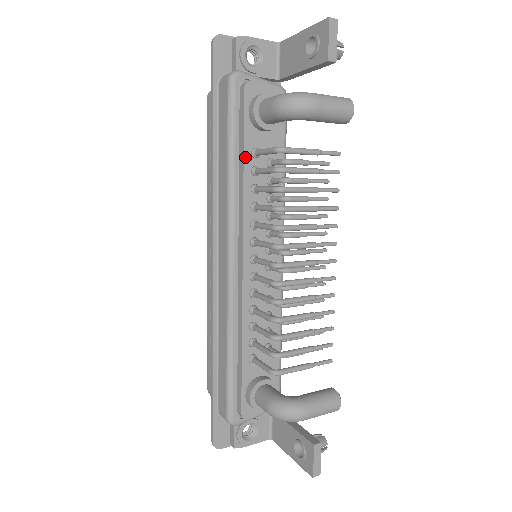
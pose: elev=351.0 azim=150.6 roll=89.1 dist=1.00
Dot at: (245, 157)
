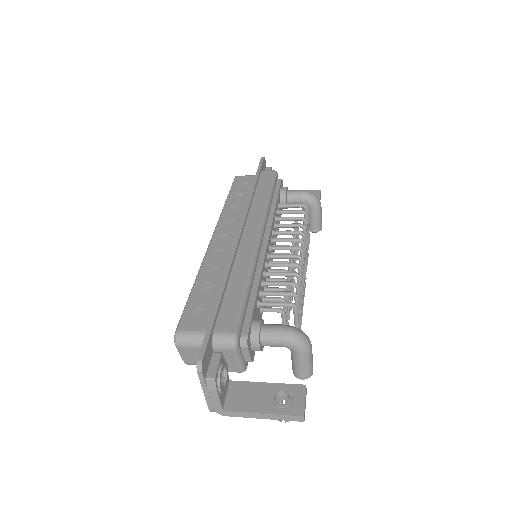
Dot at: (277, 201)
